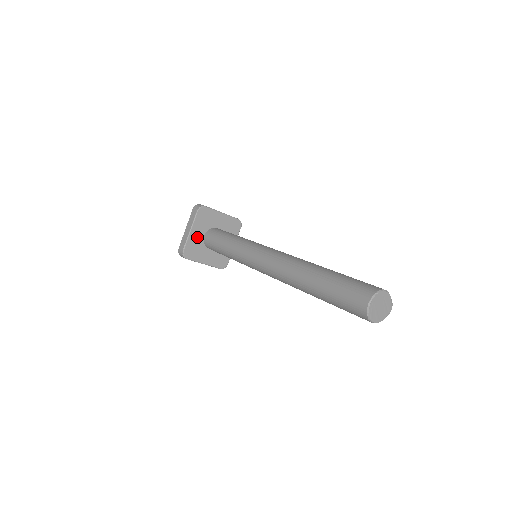
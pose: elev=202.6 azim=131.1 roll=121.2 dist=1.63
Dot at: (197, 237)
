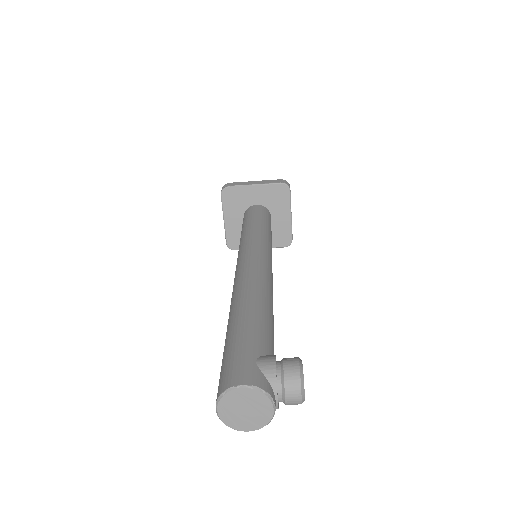
Dot at: (236, 223)
